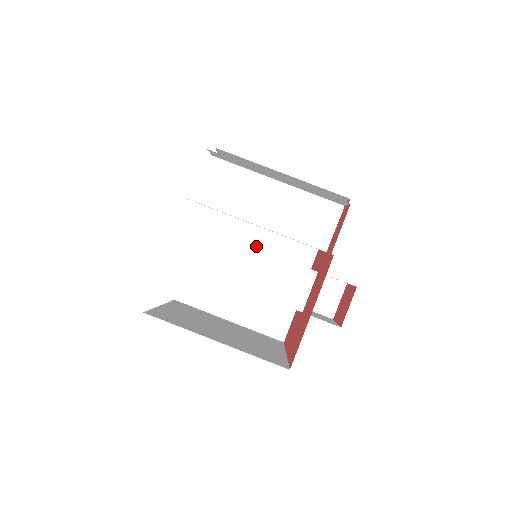
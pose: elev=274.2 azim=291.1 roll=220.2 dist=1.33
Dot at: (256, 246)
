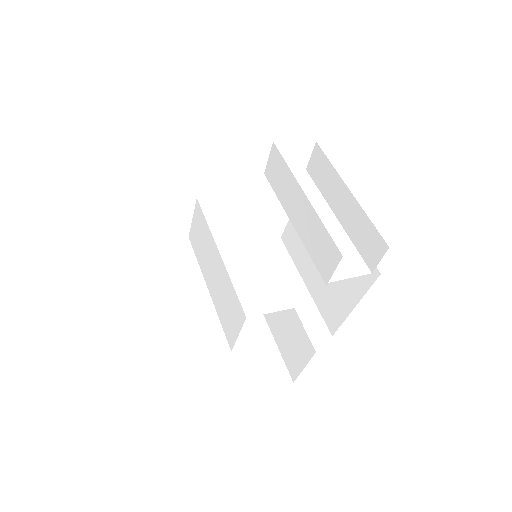
Dot at: occluded
